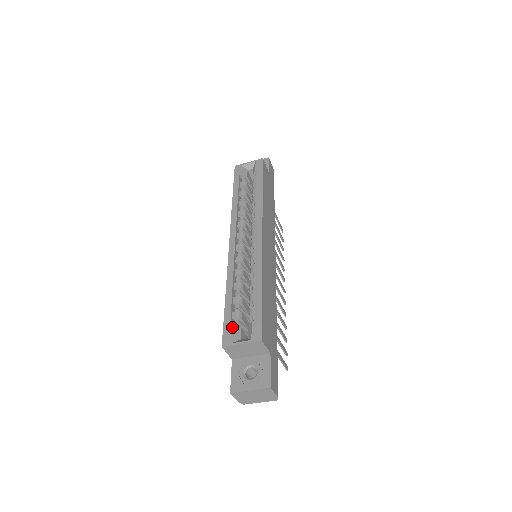
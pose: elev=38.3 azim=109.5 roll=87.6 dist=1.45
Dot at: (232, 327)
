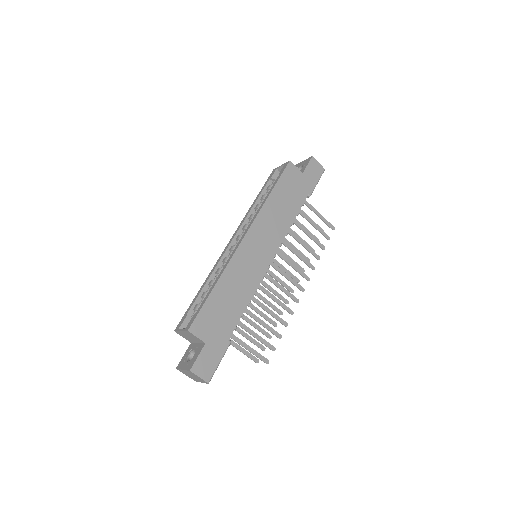
Dot at: (186, 316)
